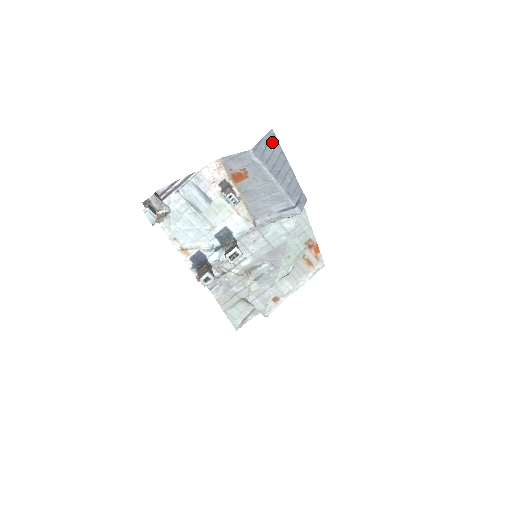
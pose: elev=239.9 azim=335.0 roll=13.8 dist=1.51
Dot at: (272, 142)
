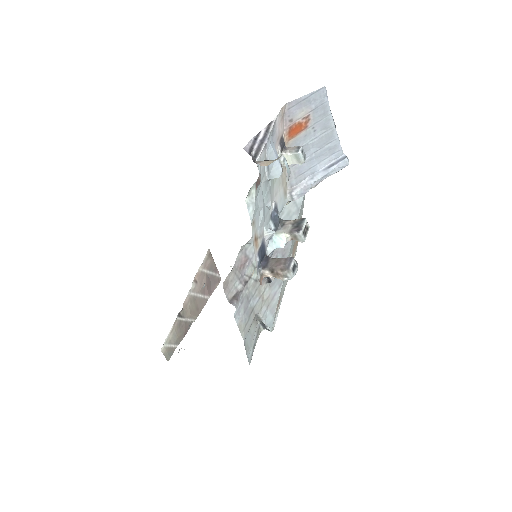
Dot at: occluded
